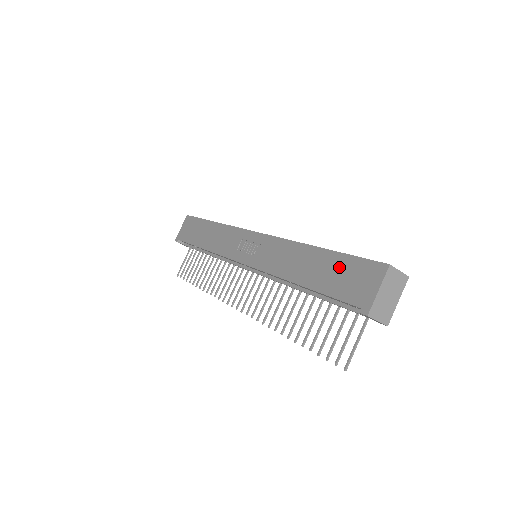
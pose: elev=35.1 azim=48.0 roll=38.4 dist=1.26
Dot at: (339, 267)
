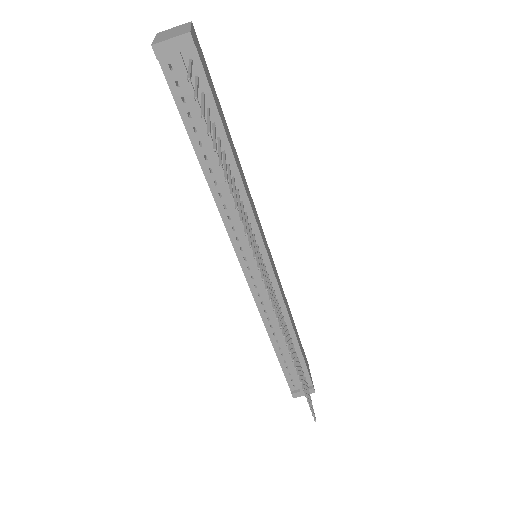
Dot at: occluded
